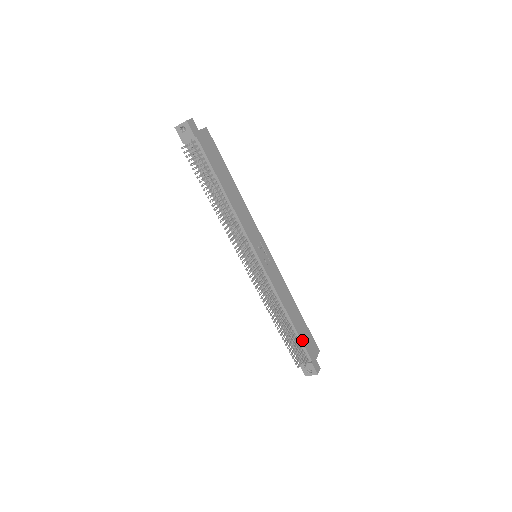
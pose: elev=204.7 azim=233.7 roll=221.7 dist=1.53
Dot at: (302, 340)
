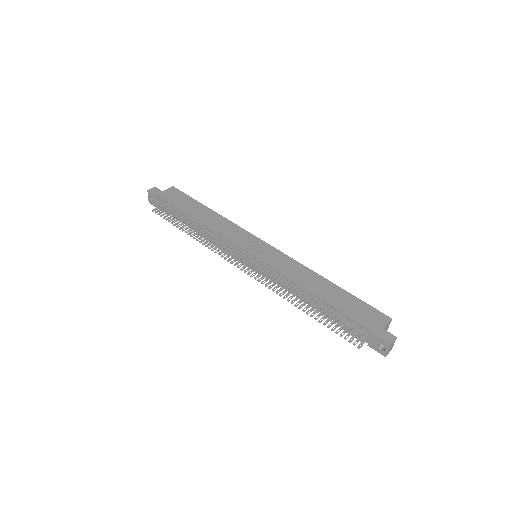
Dot at: (345, 312)
